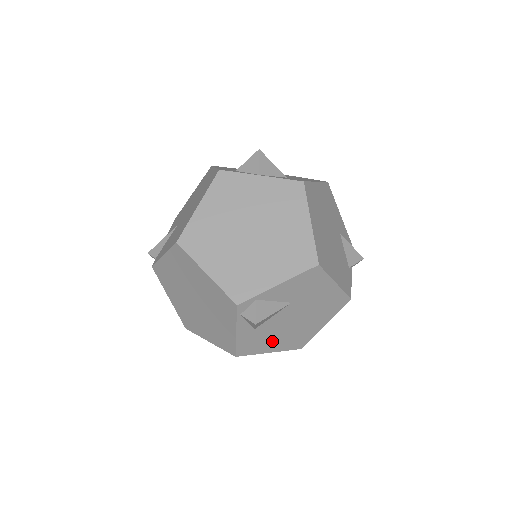
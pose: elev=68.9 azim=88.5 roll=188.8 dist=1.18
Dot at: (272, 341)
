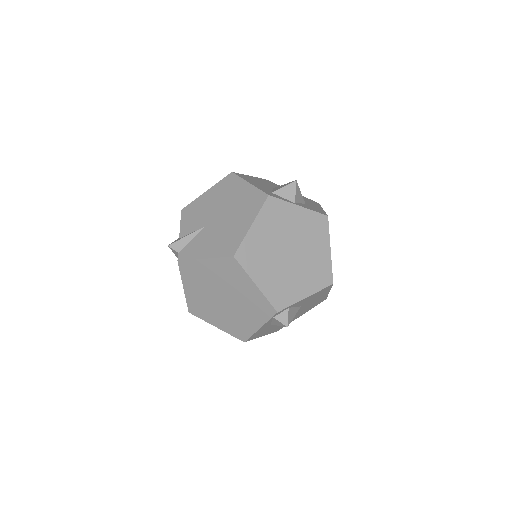
Dot at: (270, 329)
